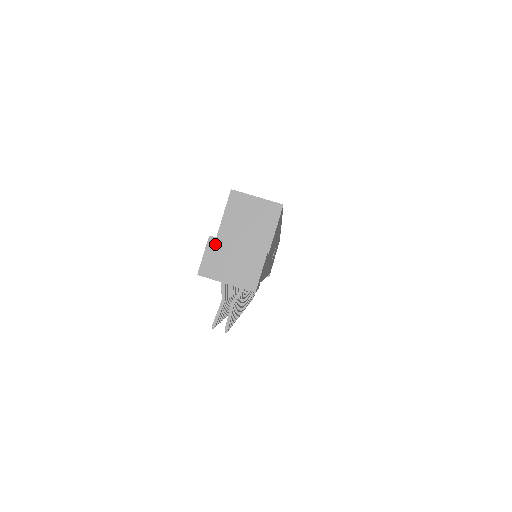
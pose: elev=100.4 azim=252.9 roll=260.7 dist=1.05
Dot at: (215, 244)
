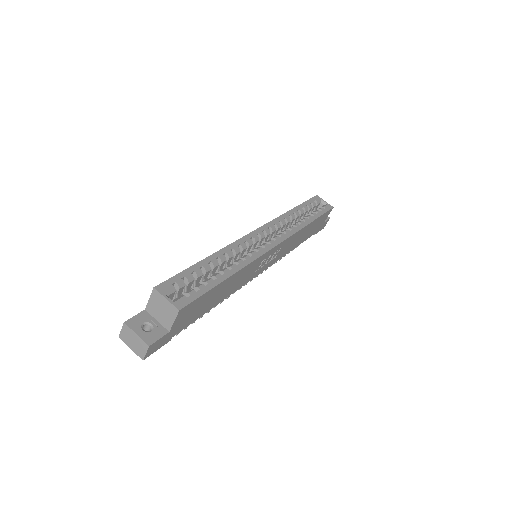
Dot at: (126, 328)
